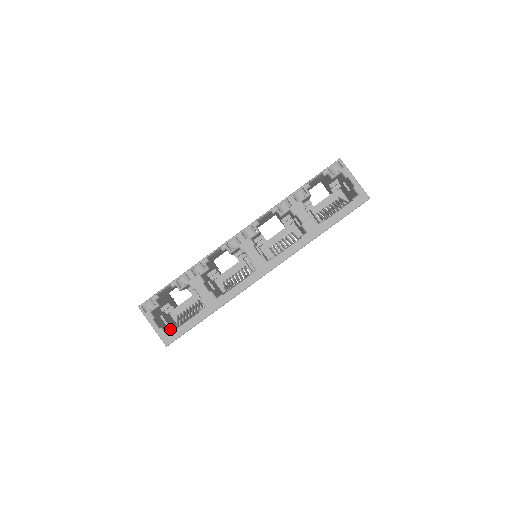
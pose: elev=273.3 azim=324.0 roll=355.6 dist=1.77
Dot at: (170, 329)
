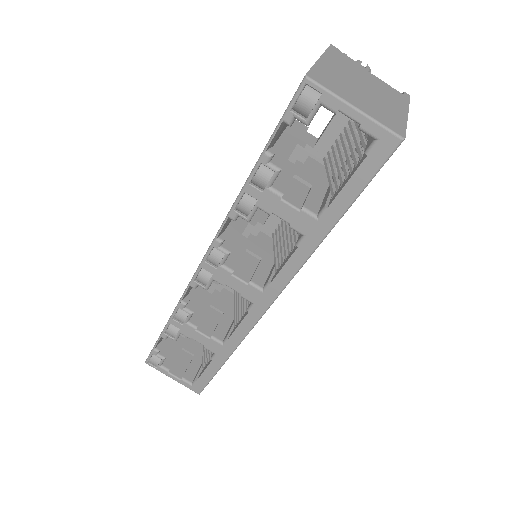
Dot at: (199, 362)
